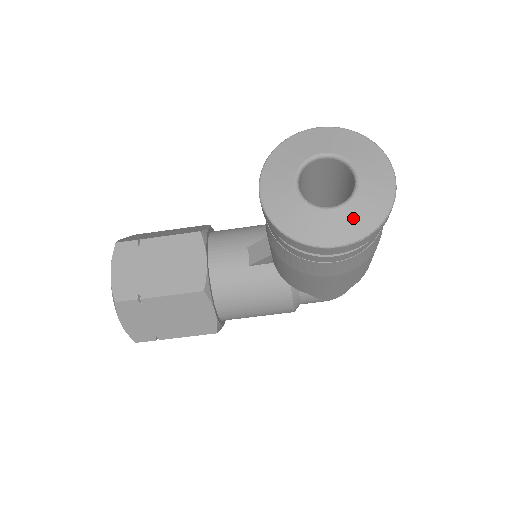
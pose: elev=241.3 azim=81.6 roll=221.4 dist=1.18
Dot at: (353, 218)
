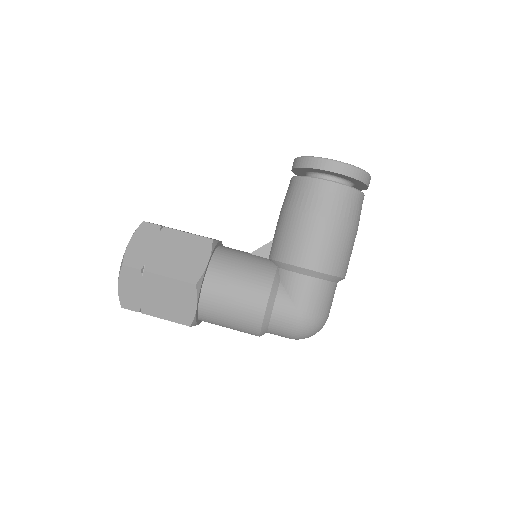
Dot at: occluded
